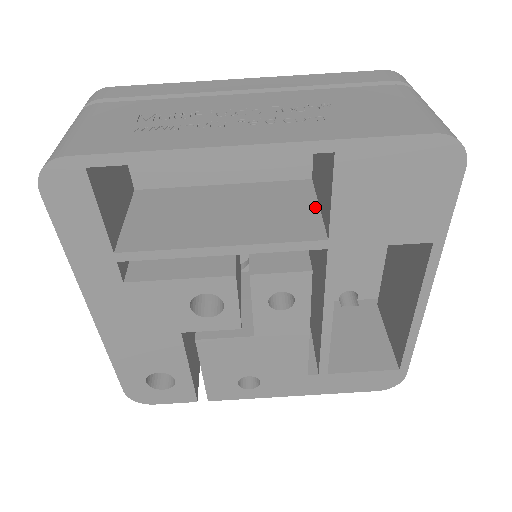
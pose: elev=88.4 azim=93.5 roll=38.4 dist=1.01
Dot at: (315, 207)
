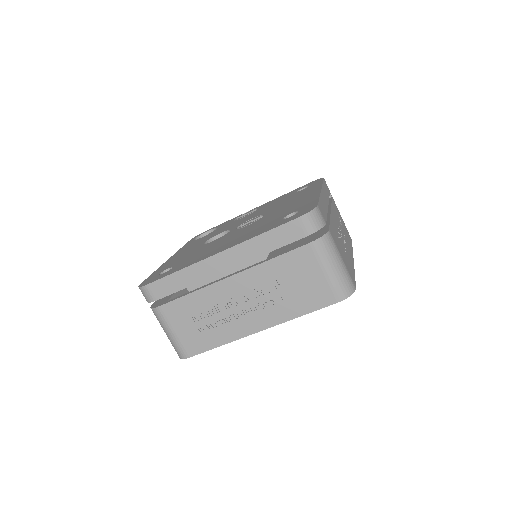
Dot at: occluded
